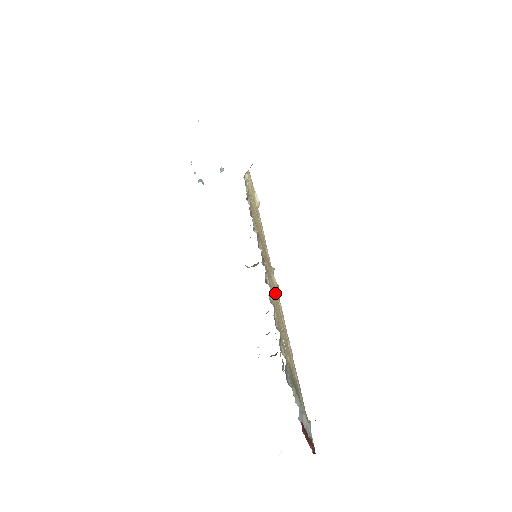
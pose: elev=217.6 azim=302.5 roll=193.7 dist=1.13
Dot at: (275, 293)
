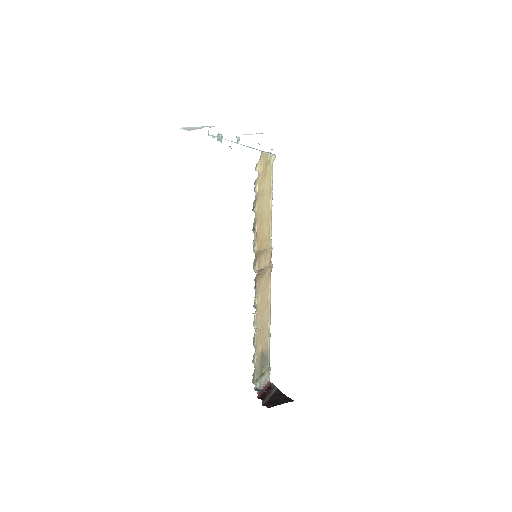
Dot at: (265, 288)
